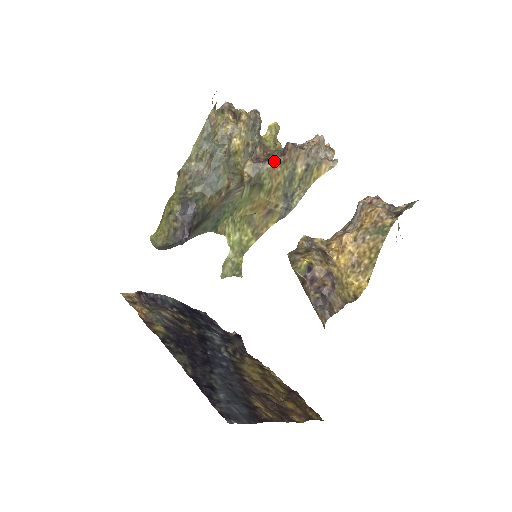
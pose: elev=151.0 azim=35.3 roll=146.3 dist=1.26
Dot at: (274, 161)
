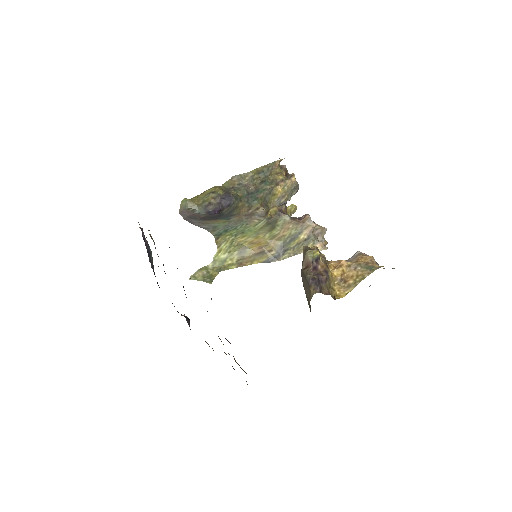
Dot at: (292, 218)
